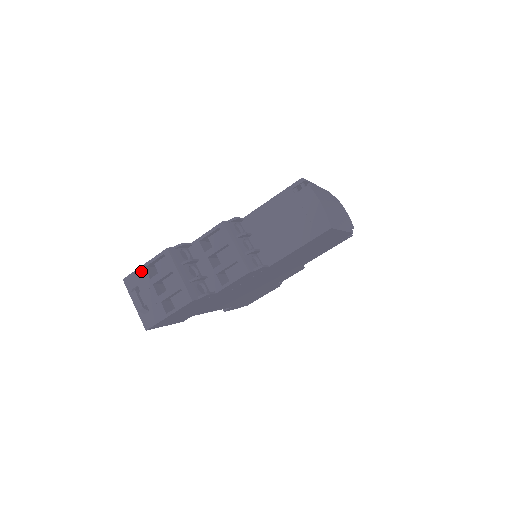
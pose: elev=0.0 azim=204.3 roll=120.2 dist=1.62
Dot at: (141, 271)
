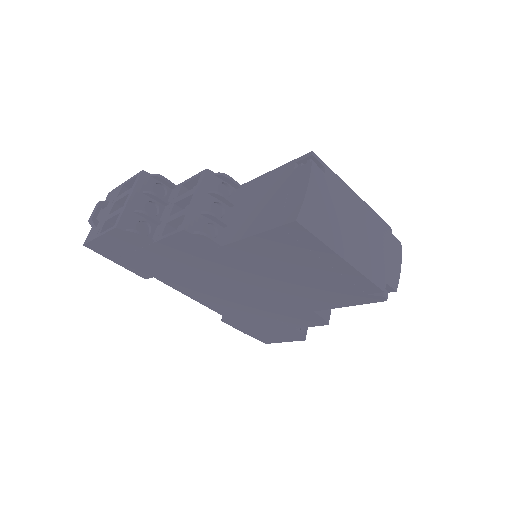
Dot at: (119, 188)
